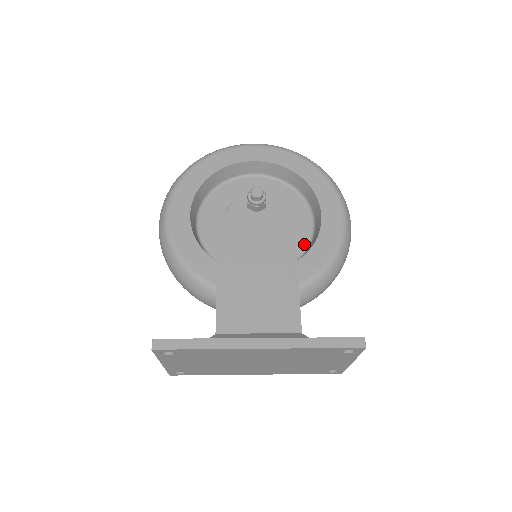
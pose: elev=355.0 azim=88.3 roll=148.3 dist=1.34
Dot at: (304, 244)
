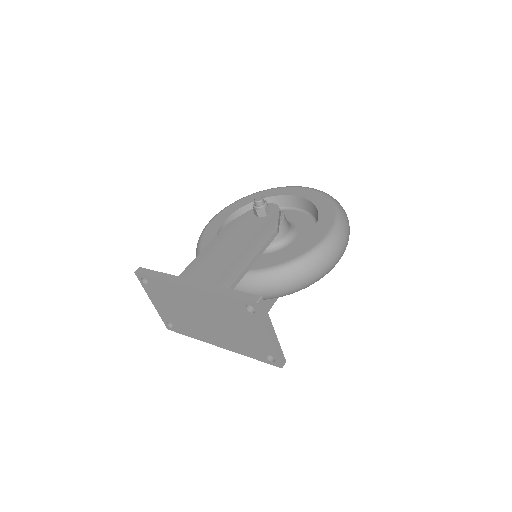
Dot at: occluded
